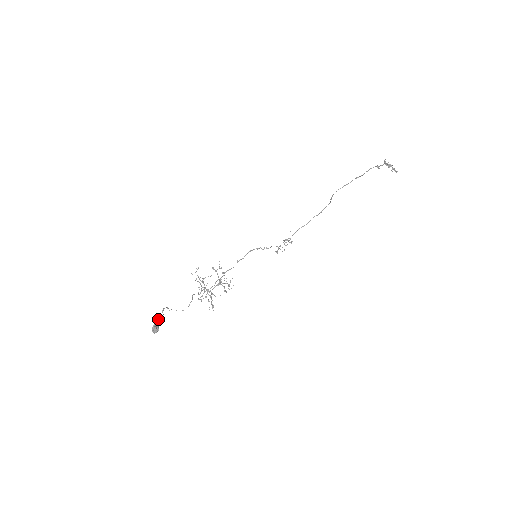
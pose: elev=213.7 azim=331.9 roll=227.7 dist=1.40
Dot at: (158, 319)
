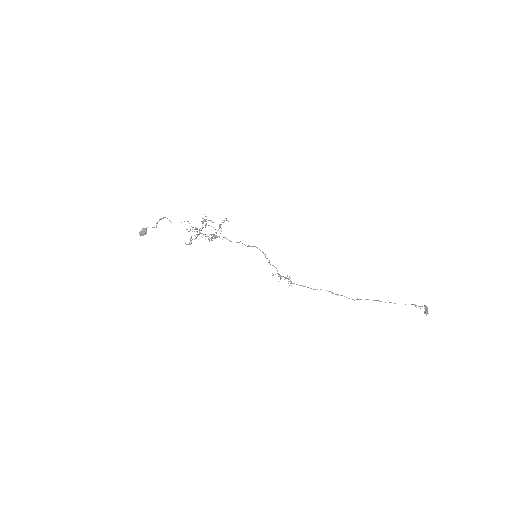
Dot at: (153, 227)
